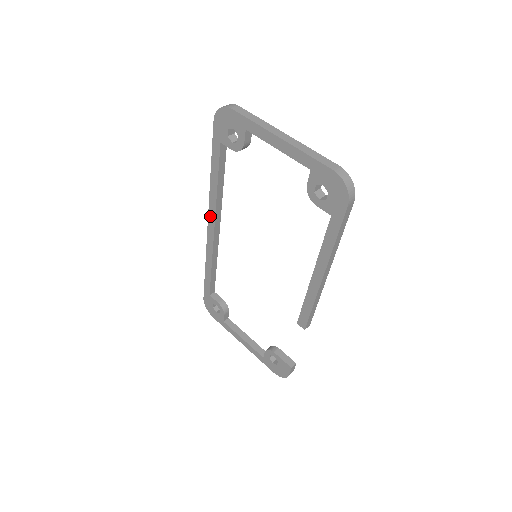
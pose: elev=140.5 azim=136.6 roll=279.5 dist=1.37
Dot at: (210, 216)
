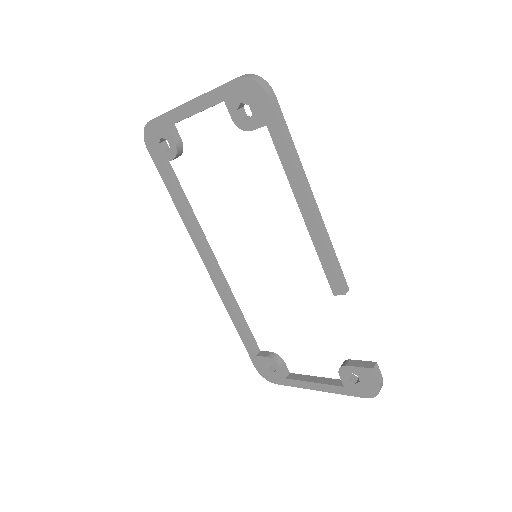
Dot at: (201, 253)
